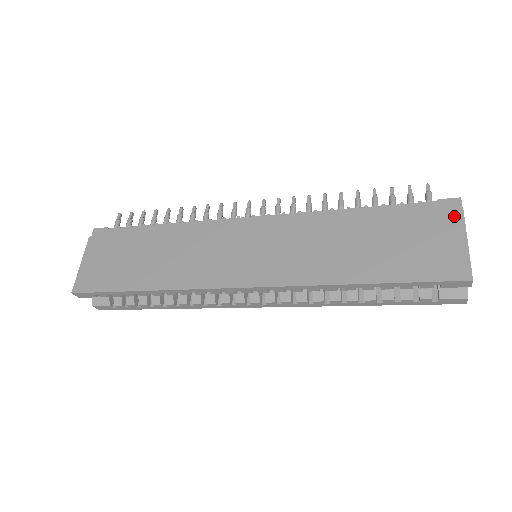
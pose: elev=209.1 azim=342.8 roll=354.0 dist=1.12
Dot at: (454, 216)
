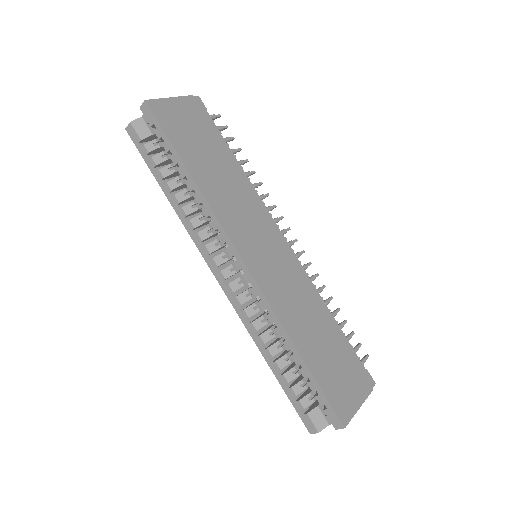
Dot at: (367, 387)
